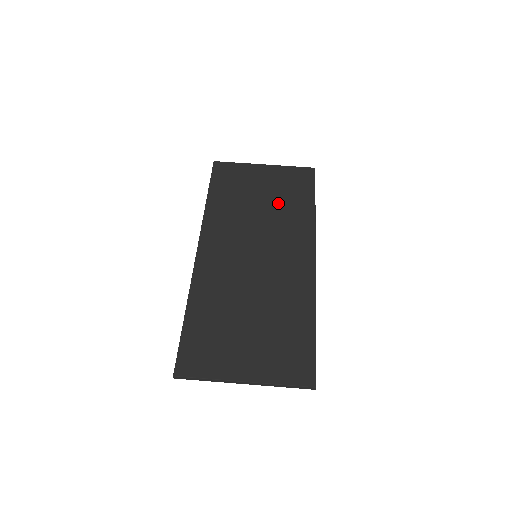
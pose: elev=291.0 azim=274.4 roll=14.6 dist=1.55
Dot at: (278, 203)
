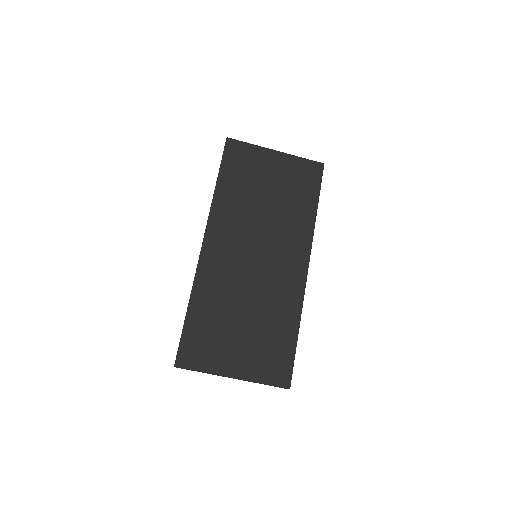
Dot at: (284, 200)
